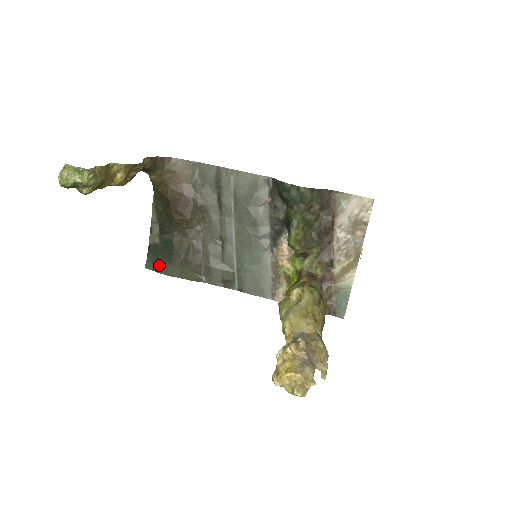
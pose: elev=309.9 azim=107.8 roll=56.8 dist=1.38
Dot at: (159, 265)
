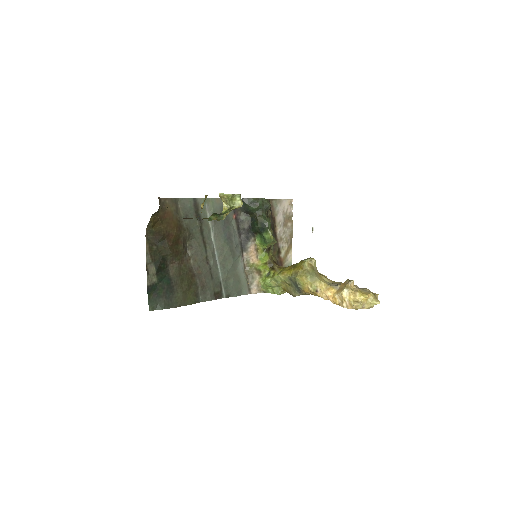
Dot at: (163, 302)
